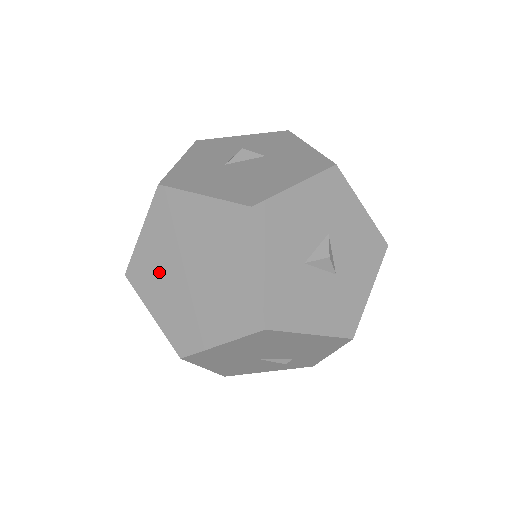
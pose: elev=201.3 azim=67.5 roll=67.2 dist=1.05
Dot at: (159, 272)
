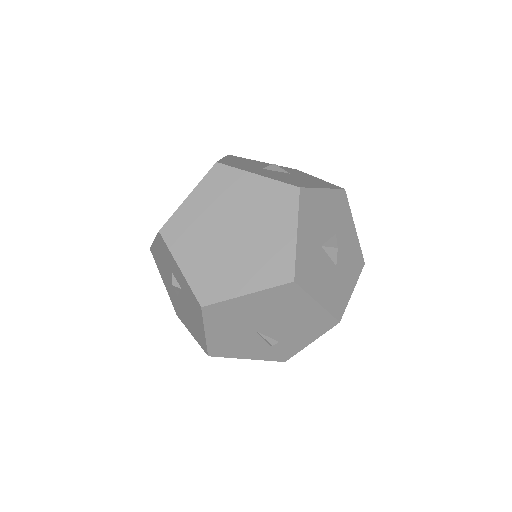
Dot at: (198, 231)
